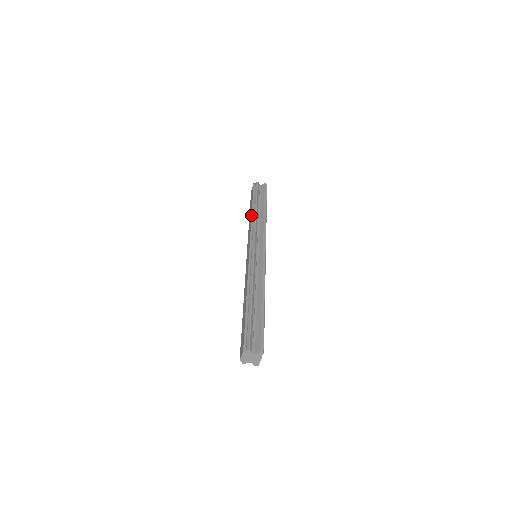
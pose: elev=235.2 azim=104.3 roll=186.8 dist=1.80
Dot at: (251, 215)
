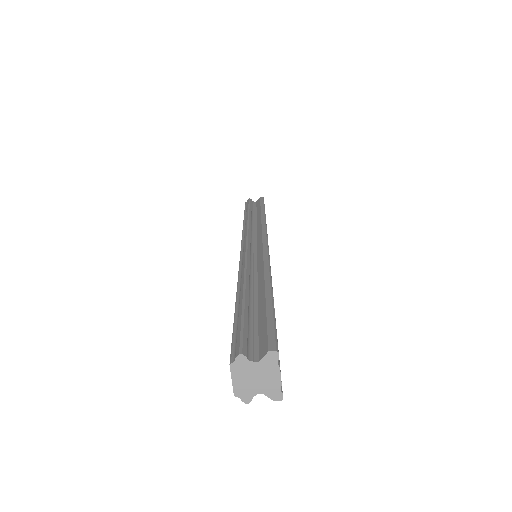
Dot at: occluded
